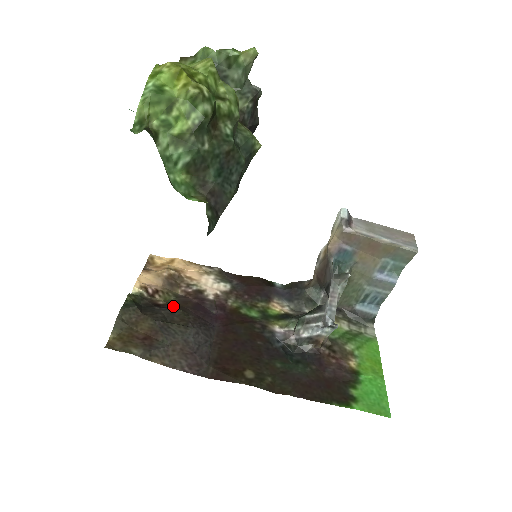
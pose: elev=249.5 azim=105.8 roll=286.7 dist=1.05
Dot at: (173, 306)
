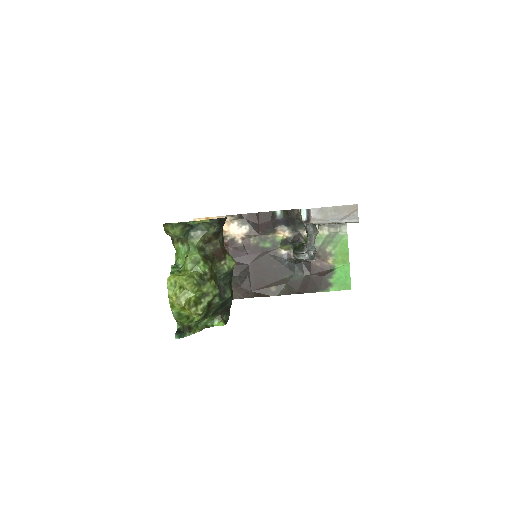
Dot at: occluded
